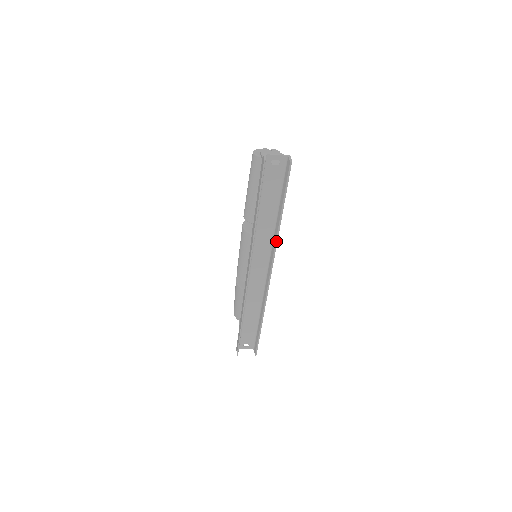
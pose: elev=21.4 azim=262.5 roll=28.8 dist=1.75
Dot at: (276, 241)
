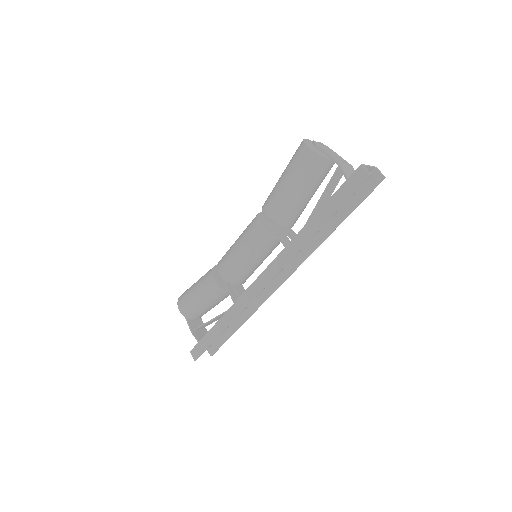
Dot at: (314, 250)
